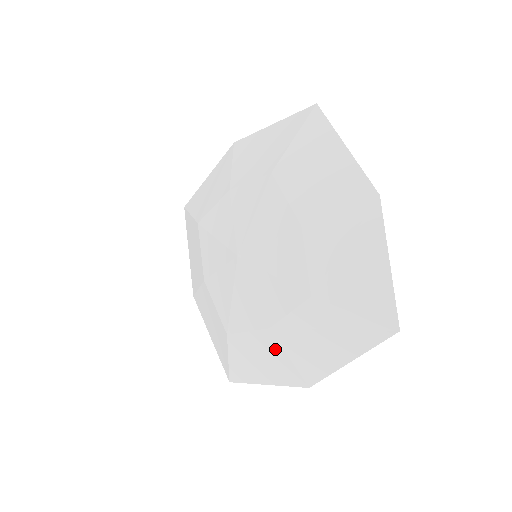
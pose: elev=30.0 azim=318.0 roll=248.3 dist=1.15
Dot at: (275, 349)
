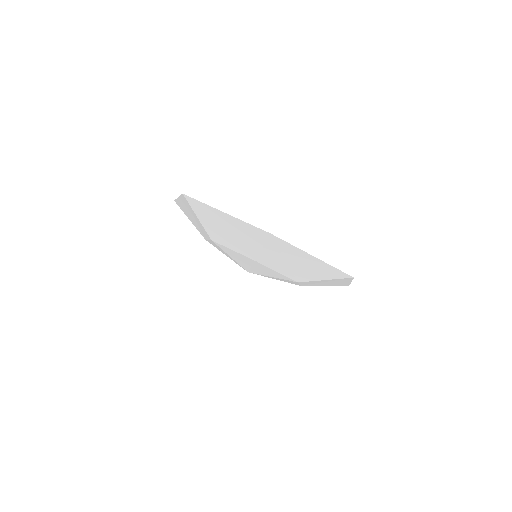
Dot at: occluded
